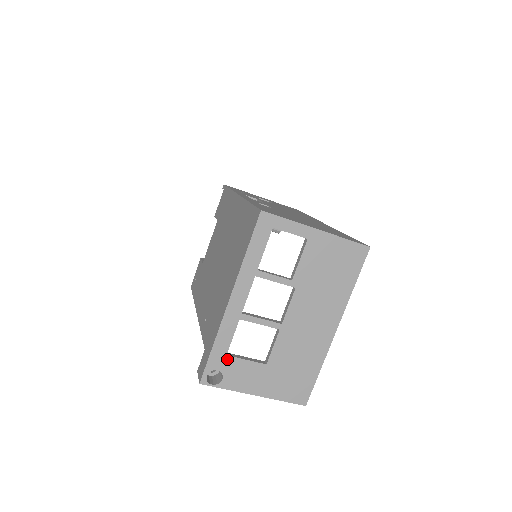
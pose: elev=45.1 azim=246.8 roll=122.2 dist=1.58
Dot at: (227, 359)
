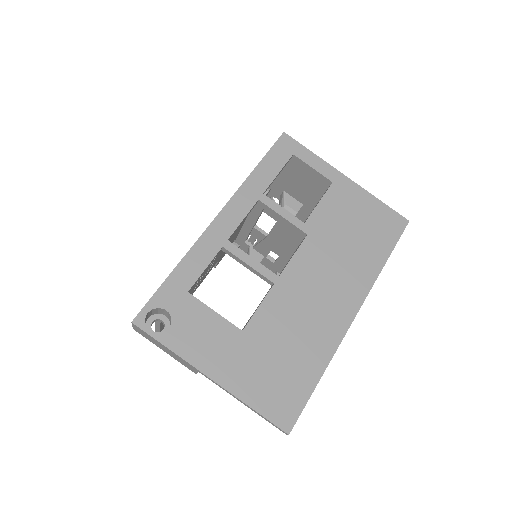
Dot at: (187, 298)
